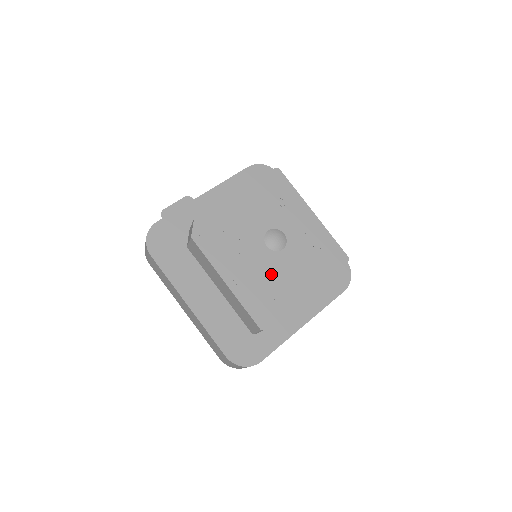
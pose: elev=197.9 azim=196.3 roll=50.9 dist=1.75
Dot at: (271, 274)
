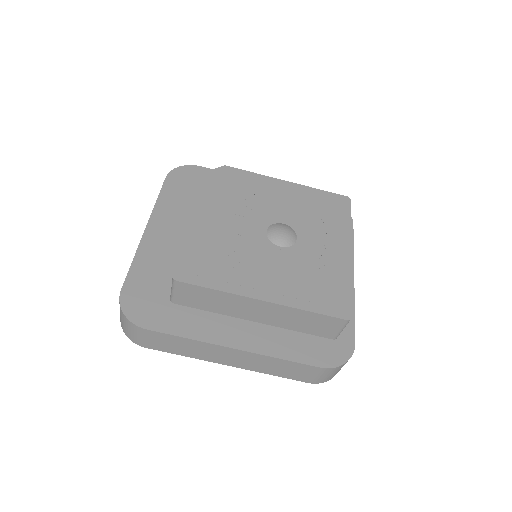
Dot at: (243, 251)
